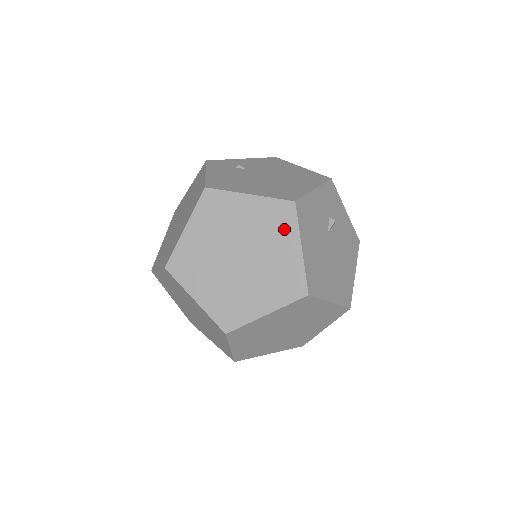
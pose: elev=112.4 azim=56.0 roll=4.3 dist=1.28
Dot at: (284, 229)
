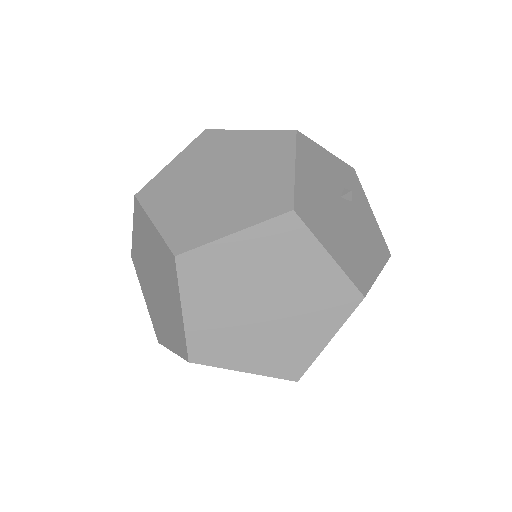
Dot at: (278, 152)
